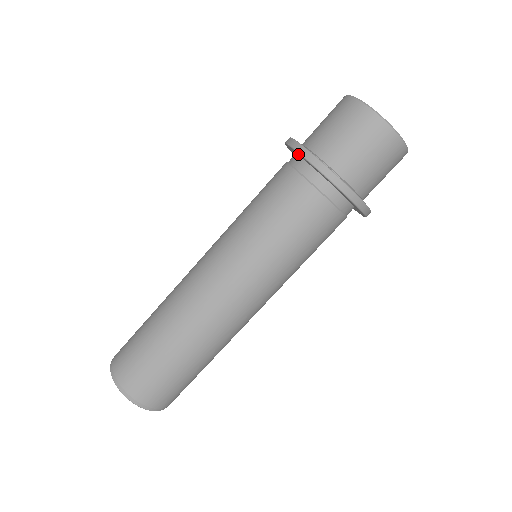
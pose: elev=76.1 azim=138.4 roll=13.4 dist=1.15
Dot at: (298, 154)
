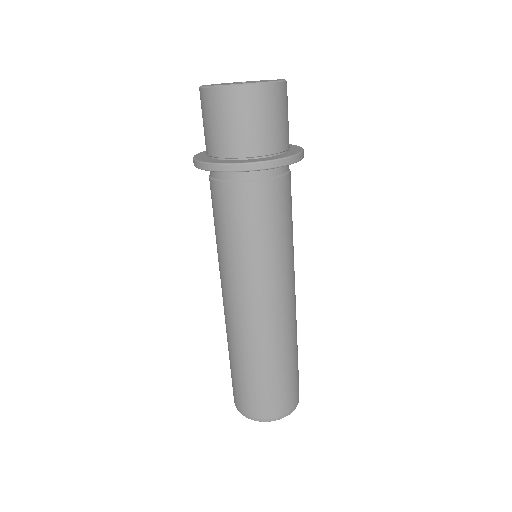
Dot at: occluded
